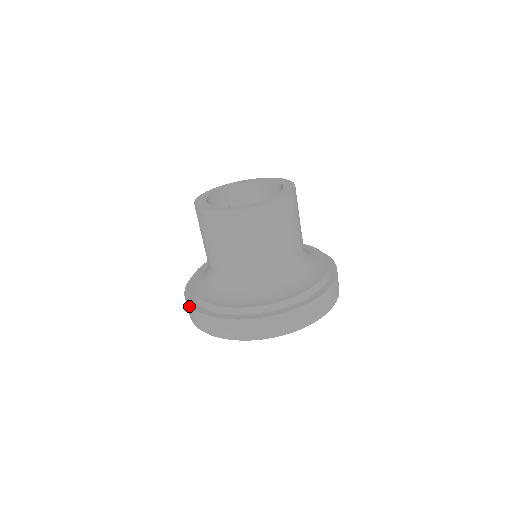
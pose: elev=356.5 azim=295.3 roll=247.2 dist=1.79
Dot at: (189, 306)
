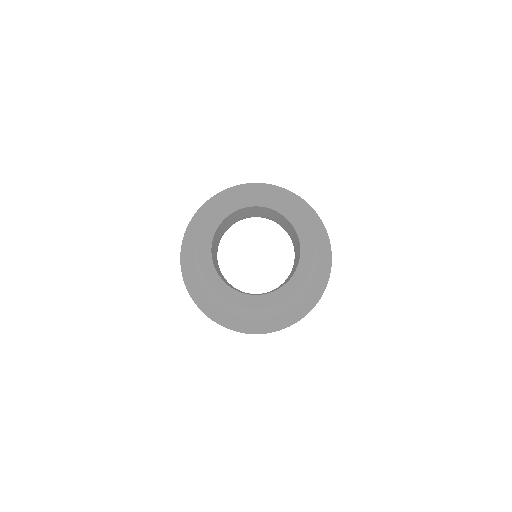
Dot at: (208, 317)
